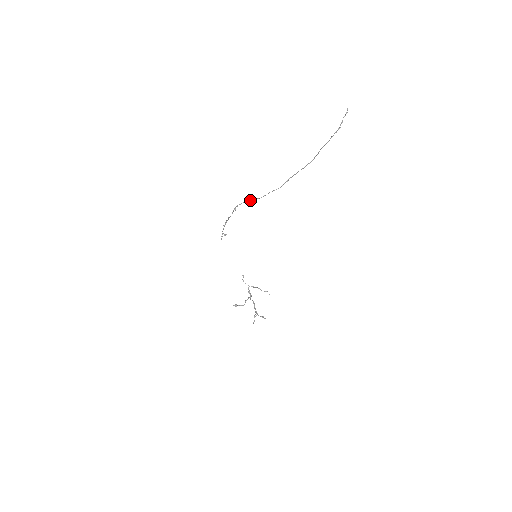
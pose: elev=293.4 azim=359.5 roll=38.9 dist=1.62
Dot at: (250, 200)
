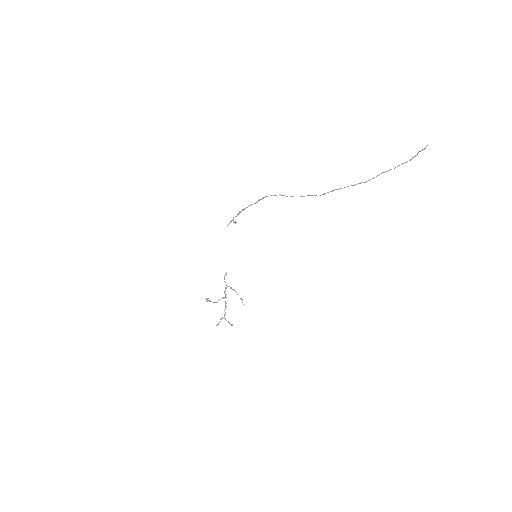
Dot at: (284, 195)
